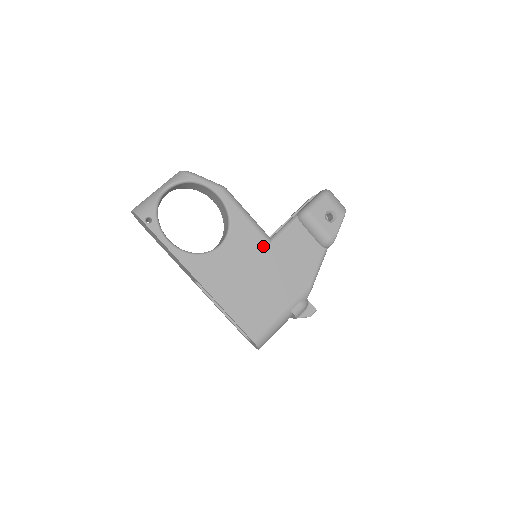
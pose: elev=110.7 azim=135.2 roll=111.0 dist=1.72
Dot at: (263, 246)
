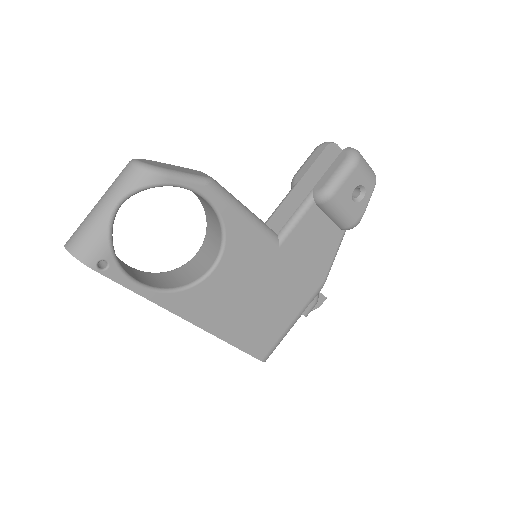
Dot at: (270, 251)
